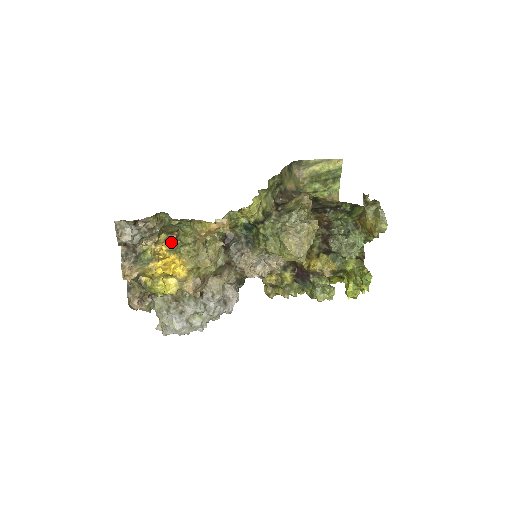
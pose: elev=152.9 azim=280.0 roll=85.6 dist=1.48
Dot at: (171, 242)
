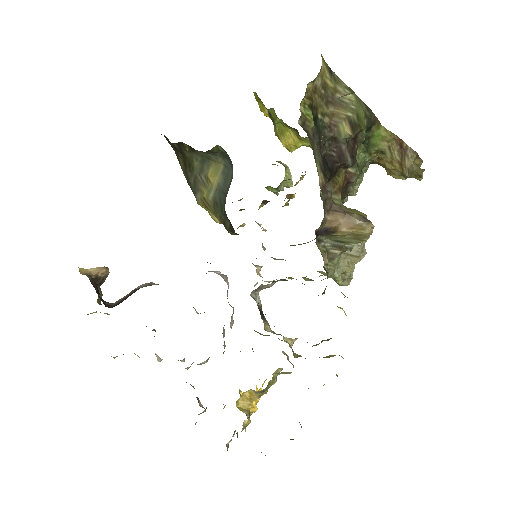
Dot at: occluded
